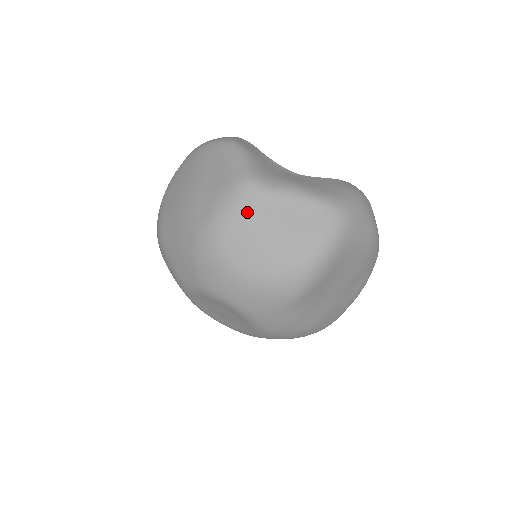
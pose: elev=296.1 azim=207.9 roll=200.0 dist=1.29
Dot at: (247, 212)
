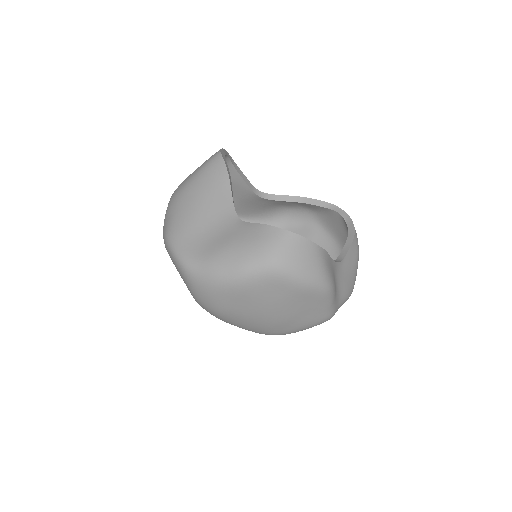
Dot at: occluded
